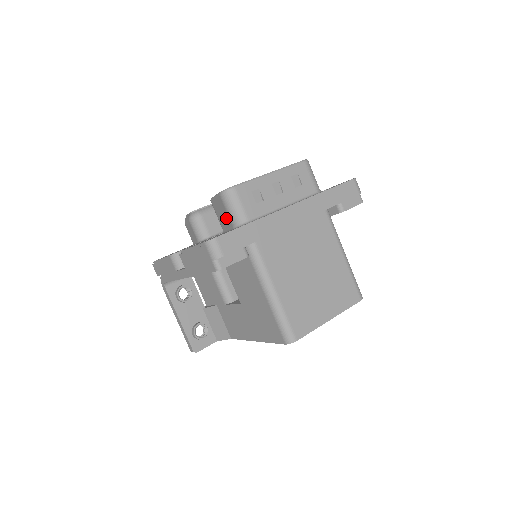
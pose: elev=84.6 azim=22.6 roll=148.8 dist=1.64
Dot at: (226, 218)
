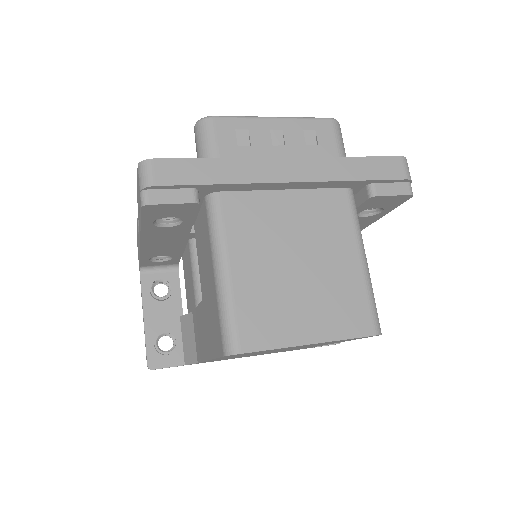
Dot at: occluded
